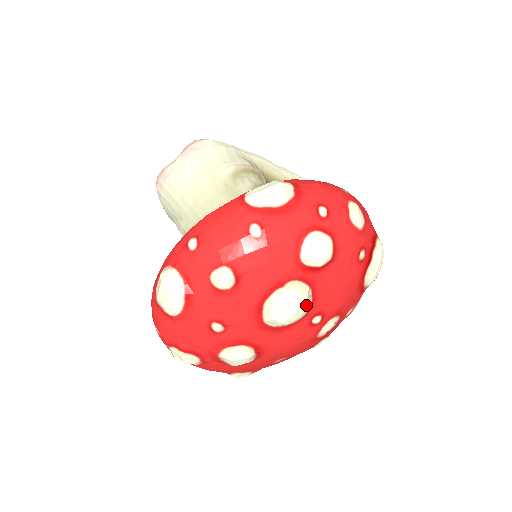
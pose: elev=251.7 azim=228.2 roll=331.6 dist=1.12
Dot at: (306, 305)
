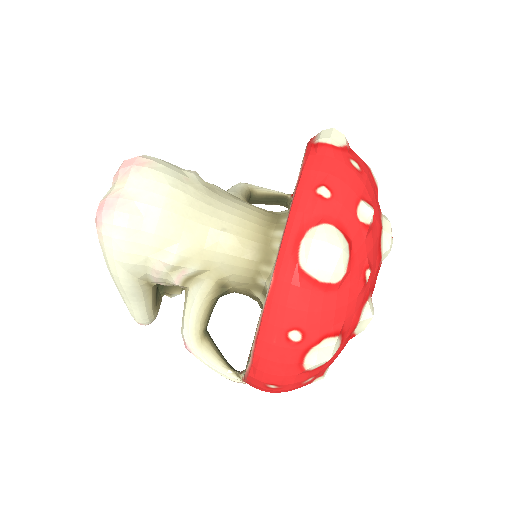
Dot at: occluded
